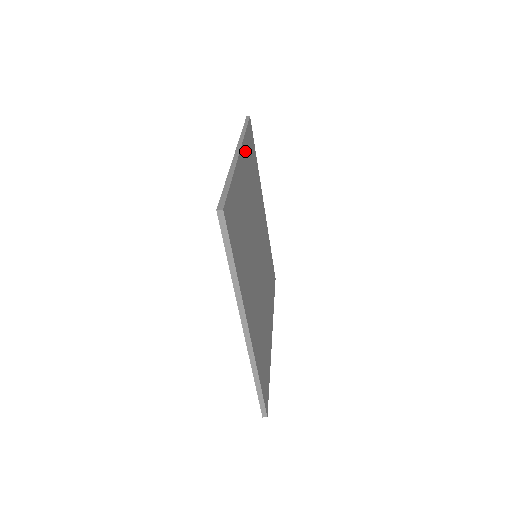
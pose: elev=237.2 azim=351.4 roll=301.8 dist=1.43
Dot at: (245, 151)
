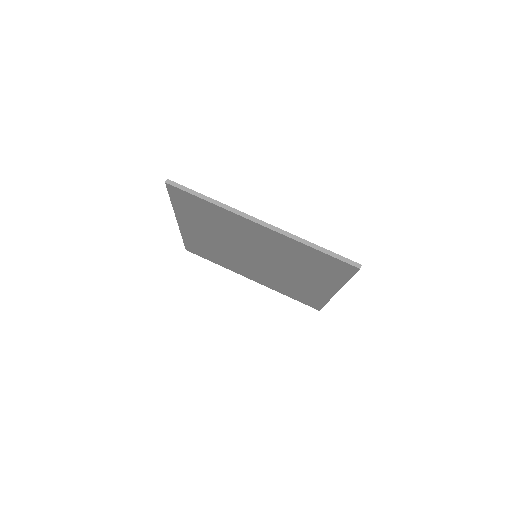
Dot at: occluded
